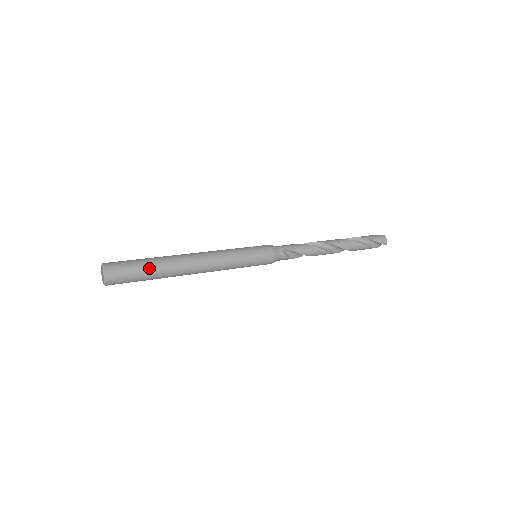
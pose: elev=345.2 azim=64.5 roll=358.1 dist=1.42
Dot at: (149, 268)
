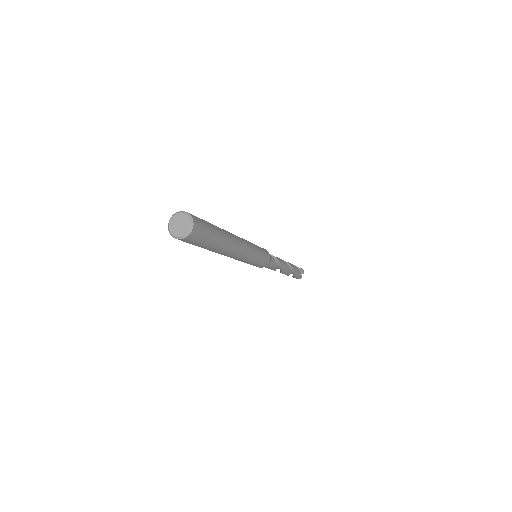
Dot at: (211, 224)
